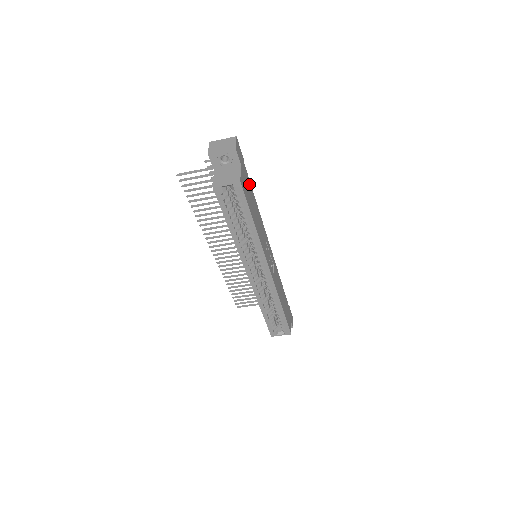
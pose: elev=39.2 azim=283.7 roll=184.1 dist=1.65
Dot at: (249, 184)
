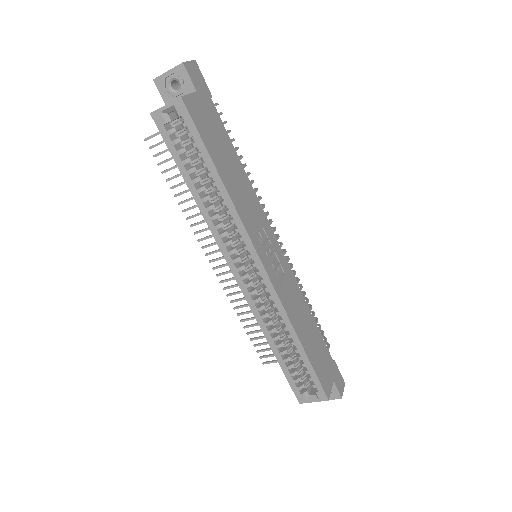
Dot at: (221, 130)
